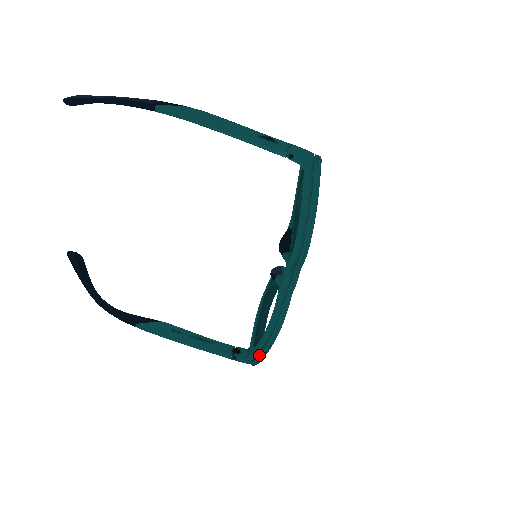
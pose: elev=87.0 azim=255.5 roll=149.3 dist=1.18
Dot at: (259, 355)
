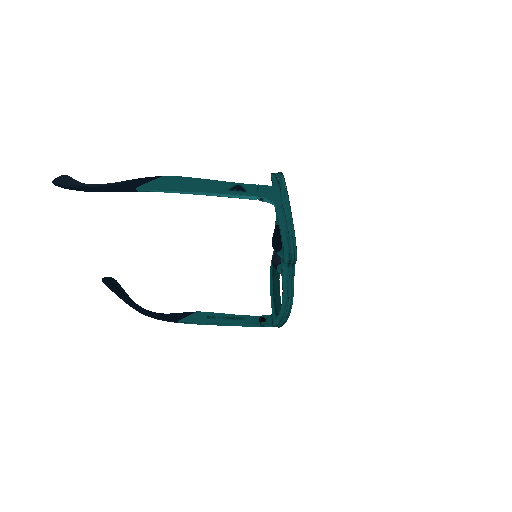
Dot at: (281, 322)
